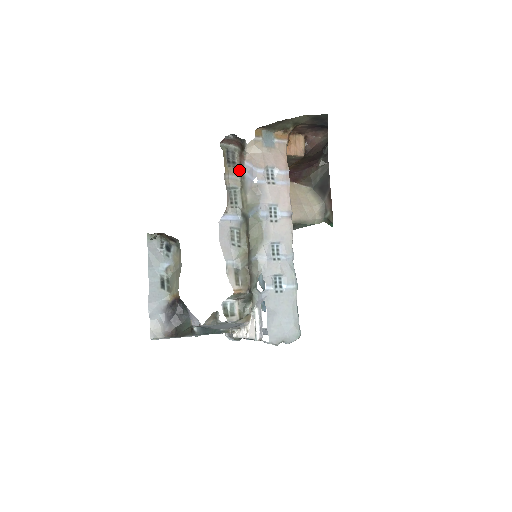
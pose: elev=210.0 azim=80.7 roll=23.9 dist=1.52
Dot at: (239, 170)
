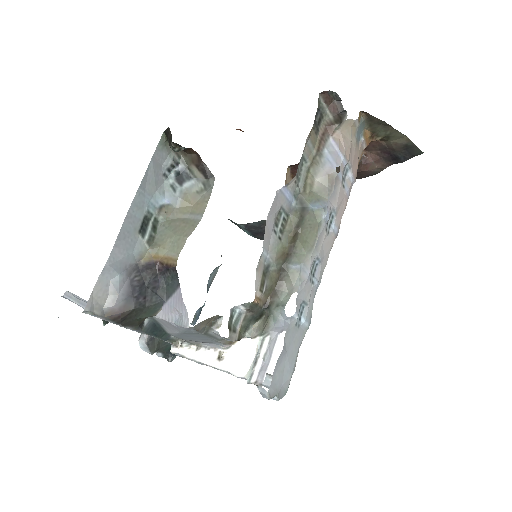
Dot at: (318, 142)
